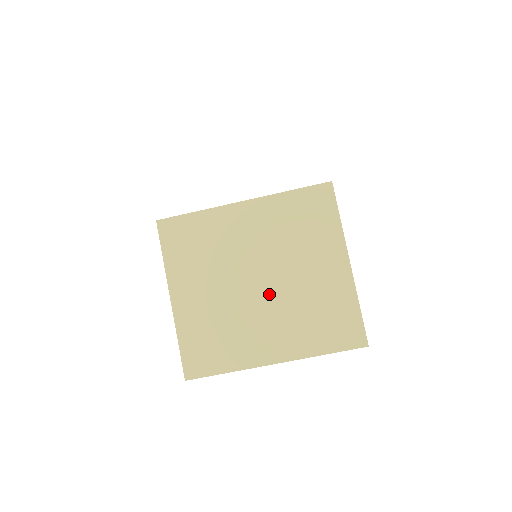
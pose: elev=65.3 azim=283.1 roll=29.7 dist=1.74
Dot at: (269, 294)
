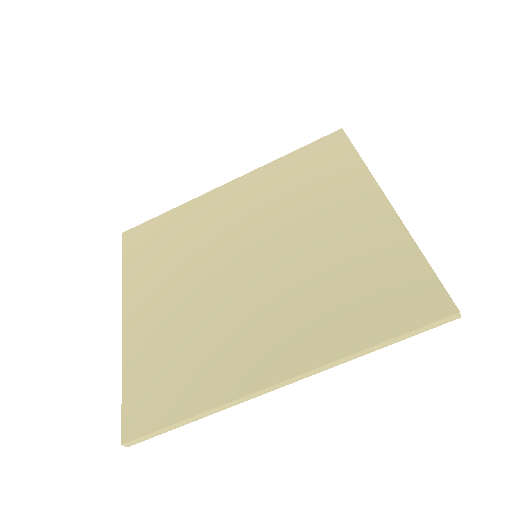
Dot at: (265, 275)
